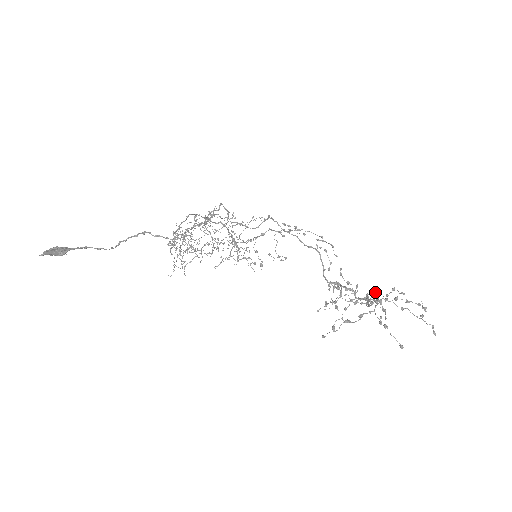
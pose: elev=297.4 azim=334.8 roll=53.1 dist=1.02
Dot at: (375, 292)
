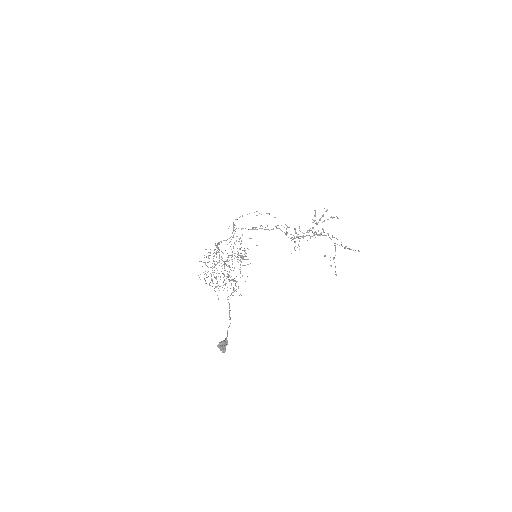
Dot at: (324, 232)
